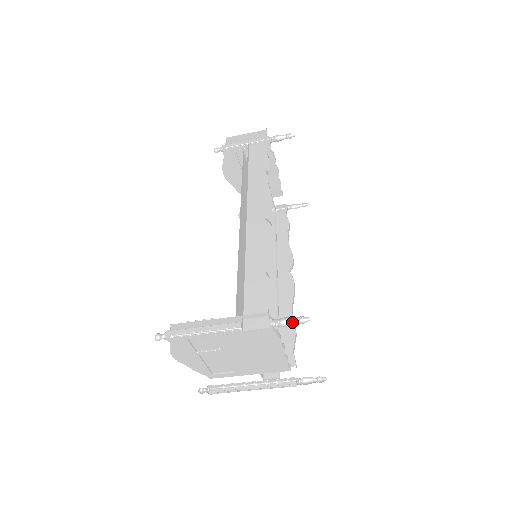
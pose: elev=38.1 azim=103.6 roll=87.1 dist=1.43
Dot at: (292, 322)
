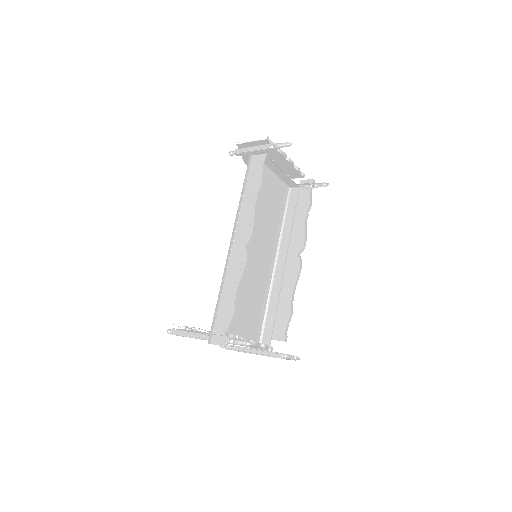
Dot at: (241, 344)
